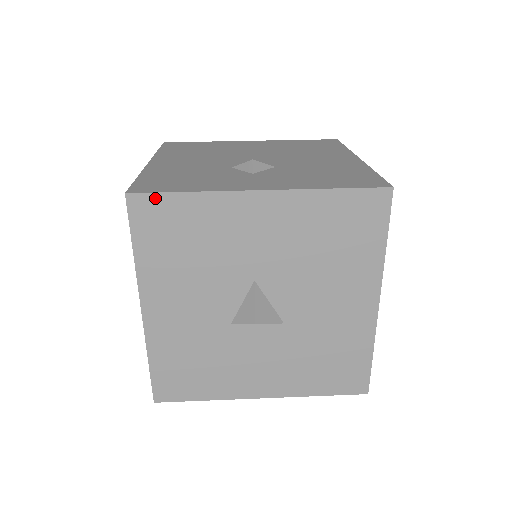
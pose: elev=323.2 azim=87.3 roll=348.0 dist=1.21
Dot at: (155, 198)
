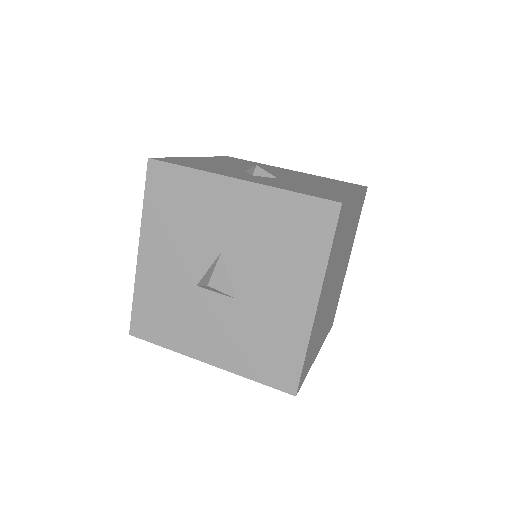
Dot at: (166, 166)
